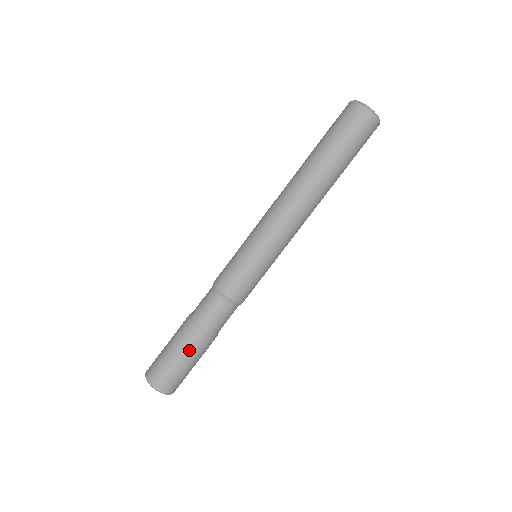
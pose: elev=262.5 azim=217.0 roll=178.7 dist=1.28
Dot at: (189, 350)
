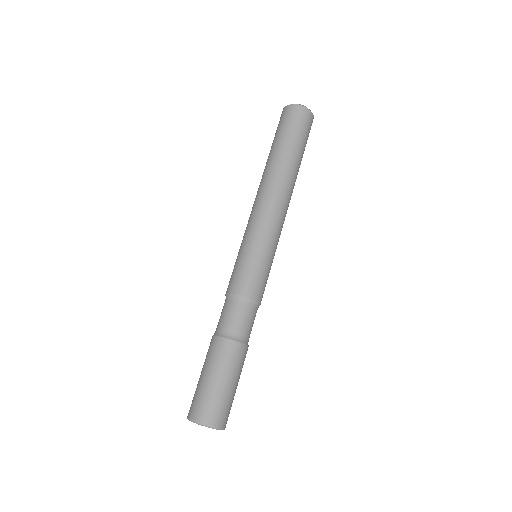
Dot at: (233, 368)
